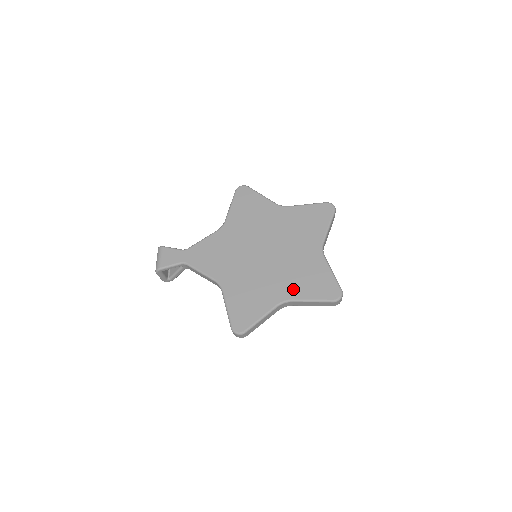
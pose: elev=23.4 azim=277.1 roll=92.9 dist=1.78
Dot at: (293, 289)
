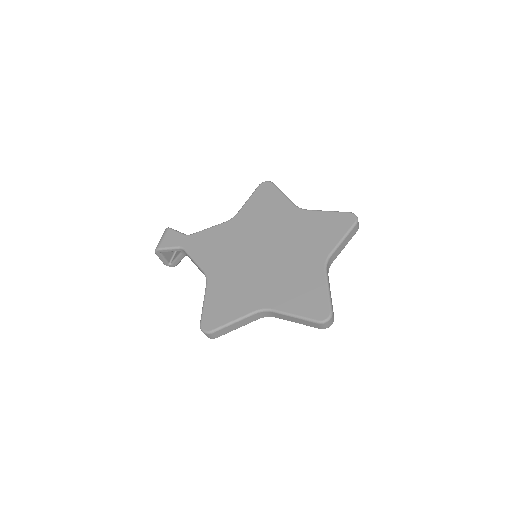
Dot at: (278, 298)
